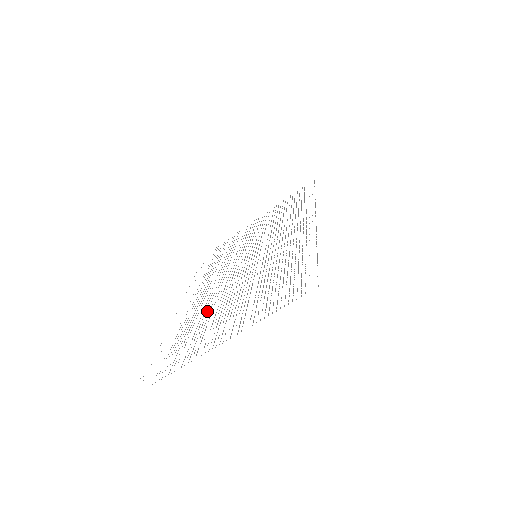
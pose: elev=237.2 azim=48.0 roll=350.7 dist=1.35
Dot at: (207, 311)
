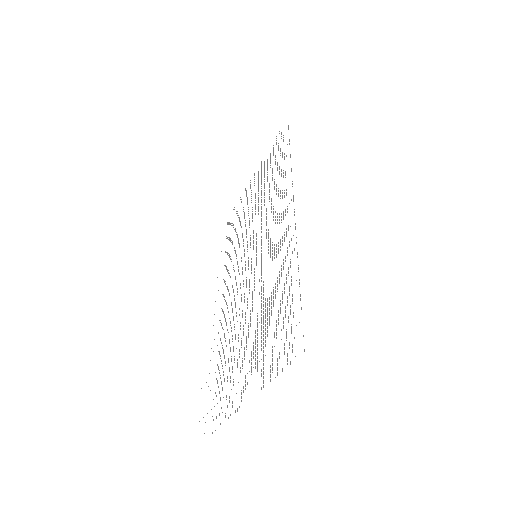
Dot at: (232, 338)
